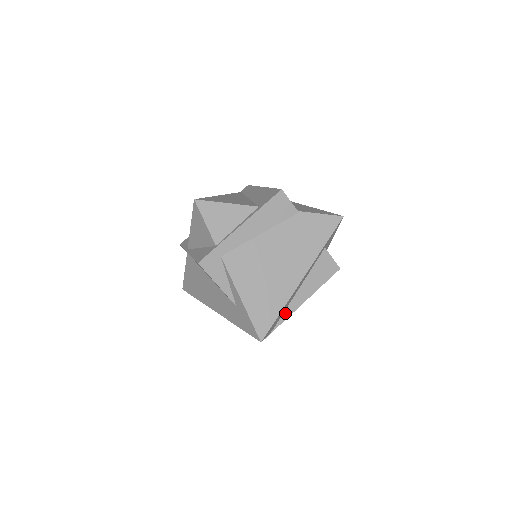
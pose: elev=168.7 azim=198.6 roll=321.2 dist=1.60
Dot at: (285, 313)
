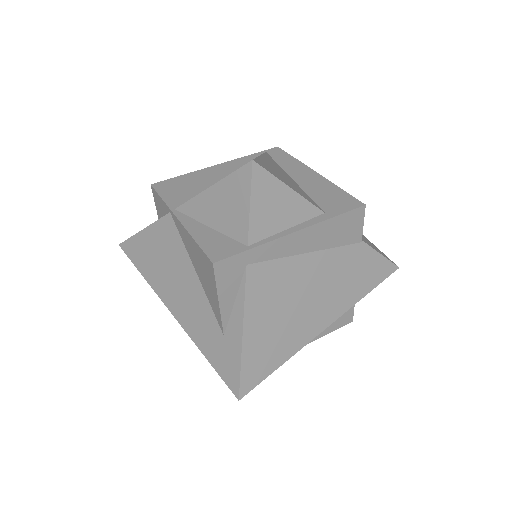
Dot at: occluded
